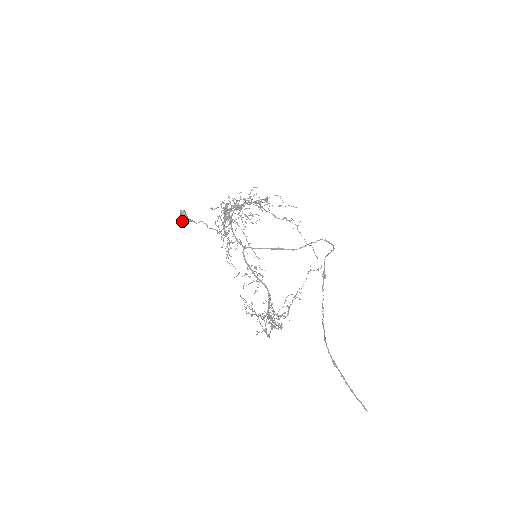
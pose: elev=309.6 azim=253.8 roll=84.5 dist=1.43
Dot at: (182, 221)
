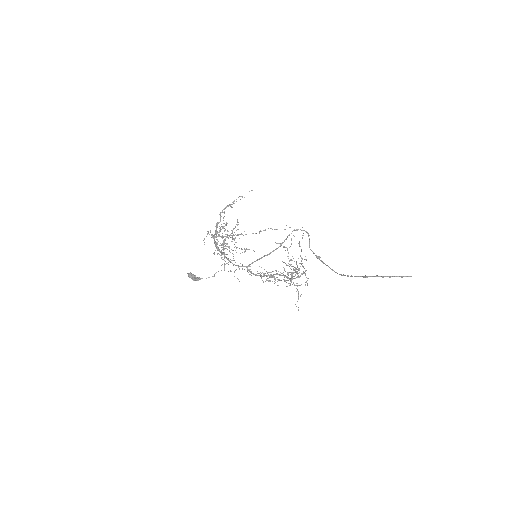
Dot at: (193, 280)
